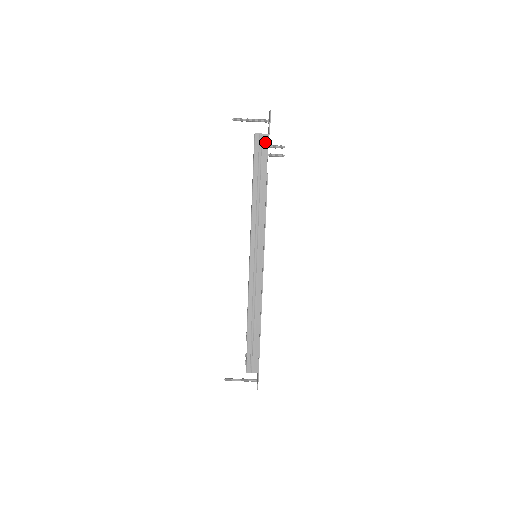
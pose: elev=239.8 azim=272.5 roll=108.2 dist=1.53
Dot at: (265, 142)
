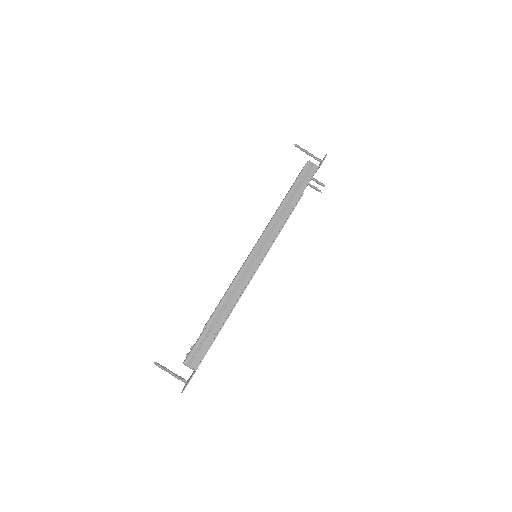
Dot at: (313, 170)
